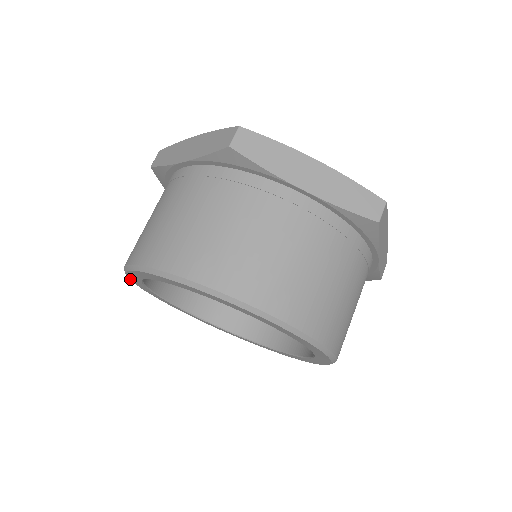
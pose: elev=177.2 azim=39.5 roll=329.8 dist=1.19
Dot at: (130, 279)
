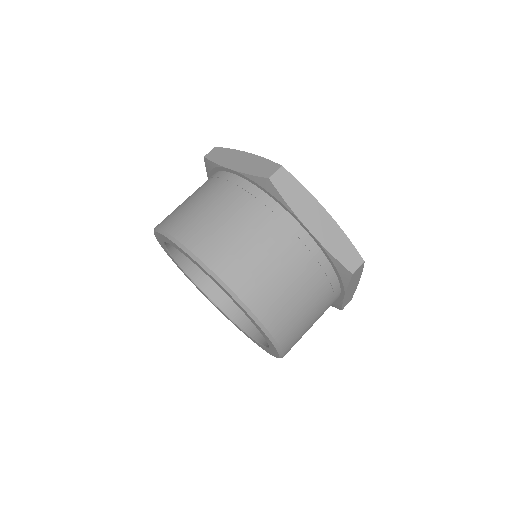
Dot at: (155, 236)
